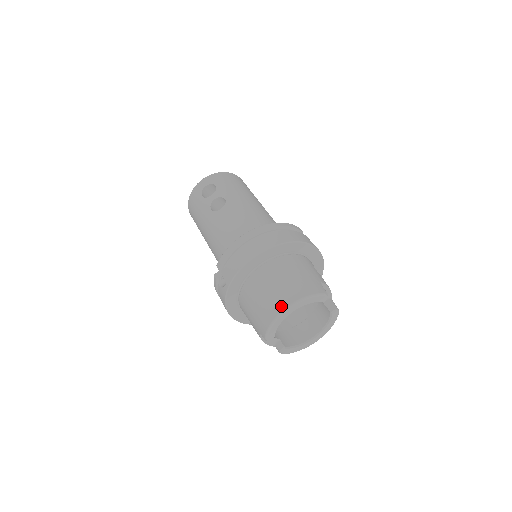
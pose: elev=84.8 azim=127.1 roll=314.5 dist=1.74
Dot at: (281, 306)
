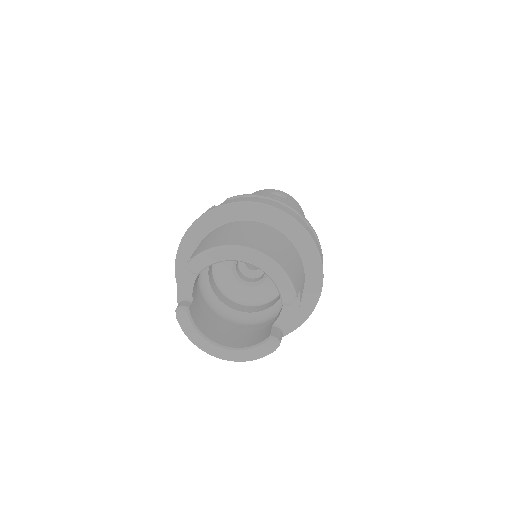
Dot at: (248, 244)
